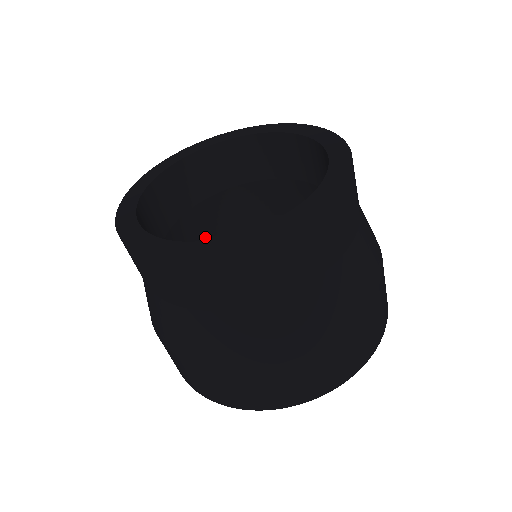
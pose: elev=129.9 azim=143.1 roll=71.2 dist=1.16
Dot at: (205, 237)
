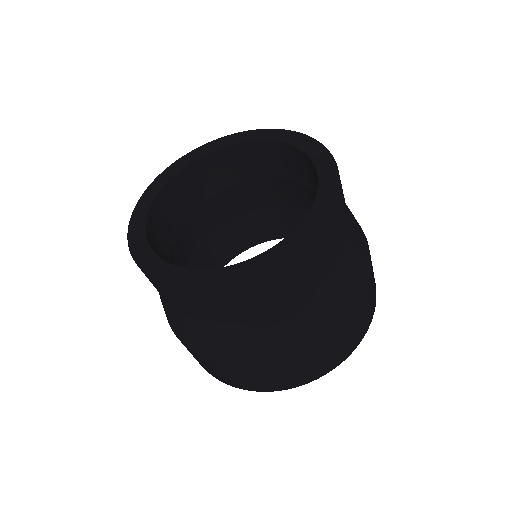
Dot at: (256, 205)
